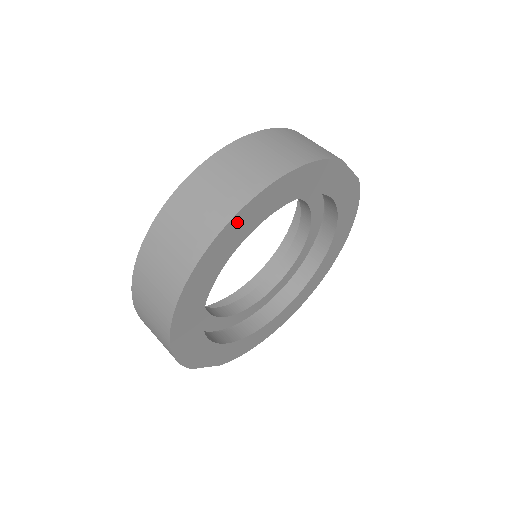
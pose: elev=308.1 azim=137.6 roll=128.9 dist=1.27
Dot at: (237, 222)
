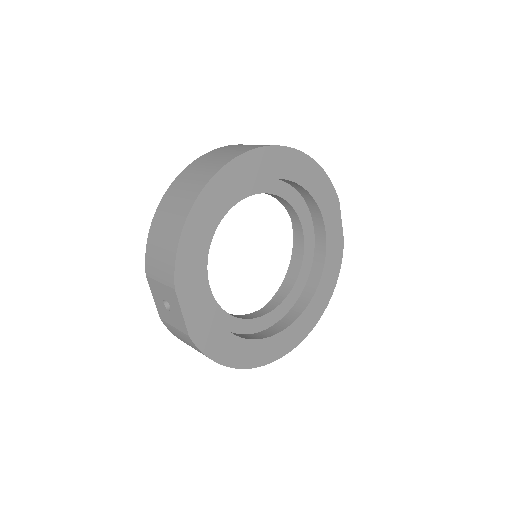
Dot at: (276, 154)
